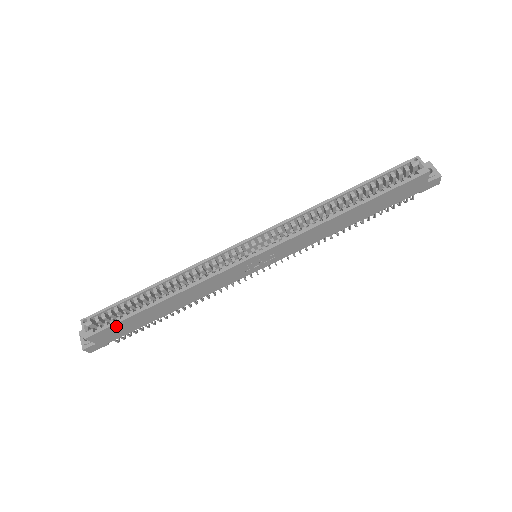
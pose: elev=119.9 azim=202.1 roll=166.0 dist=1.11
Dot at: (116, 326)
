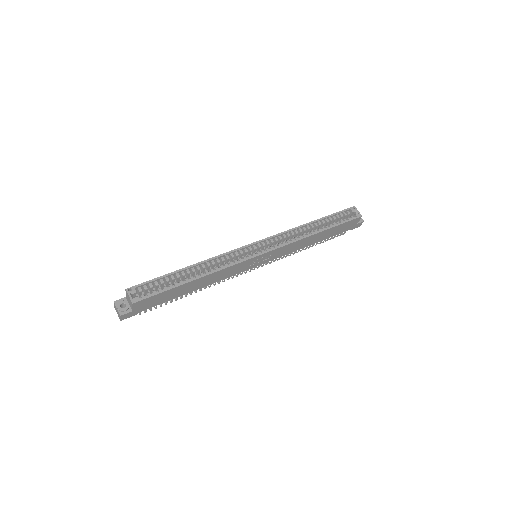
Dot at: (157, 296)
